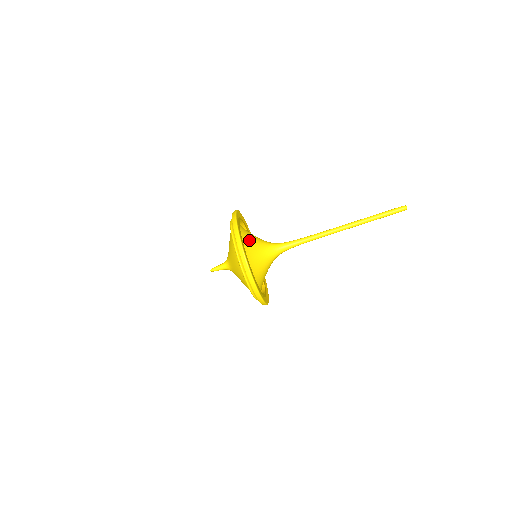
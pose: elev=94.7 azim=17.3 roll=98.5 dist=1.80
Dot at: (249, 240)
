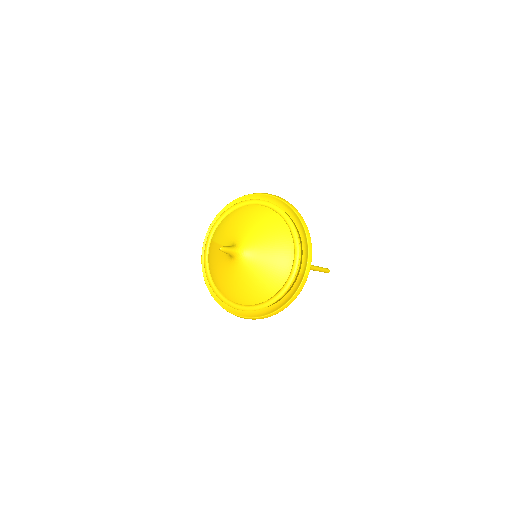
Dot at: occluded
